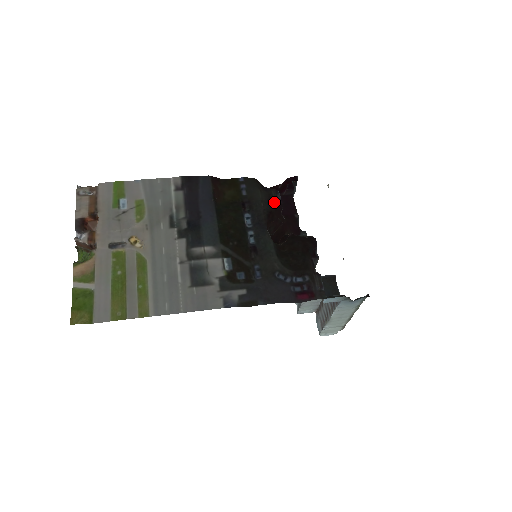
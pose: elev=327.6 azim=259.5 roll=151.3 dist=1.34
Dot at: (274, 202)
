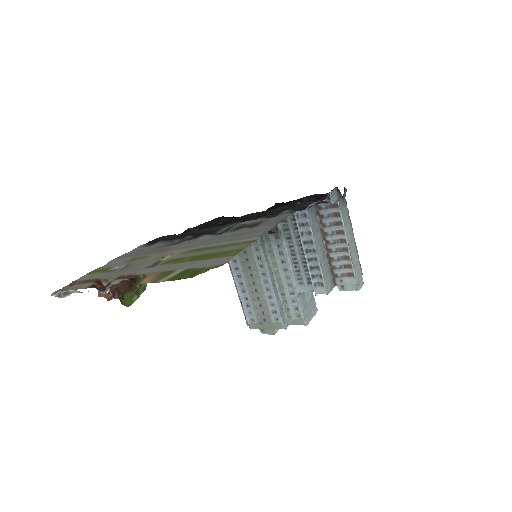
Dot at: occluded
